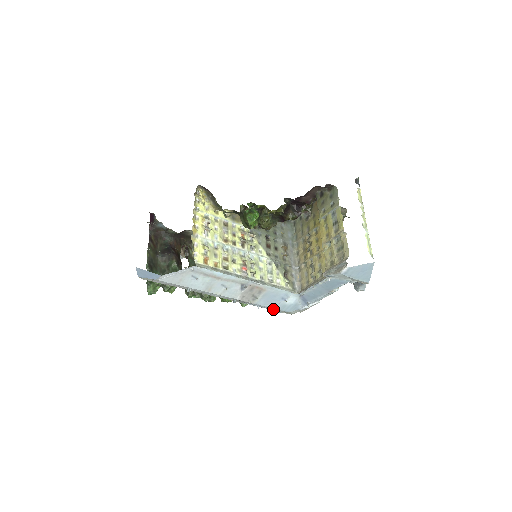
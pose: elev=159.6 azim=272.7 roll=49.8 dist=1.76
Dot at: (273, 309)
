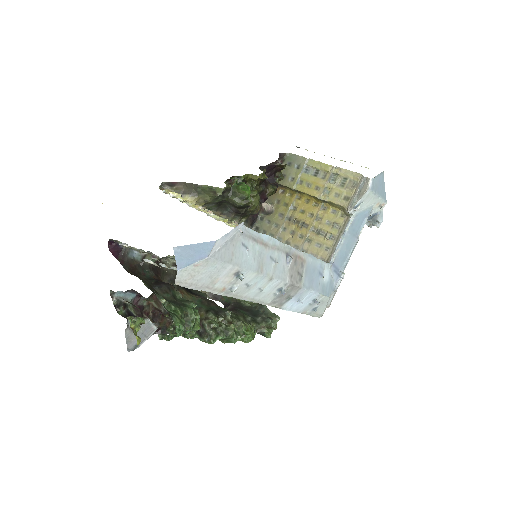
Dot at: (311, 305)
